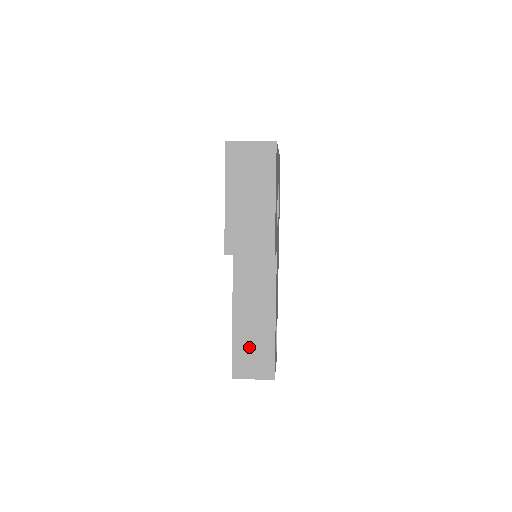
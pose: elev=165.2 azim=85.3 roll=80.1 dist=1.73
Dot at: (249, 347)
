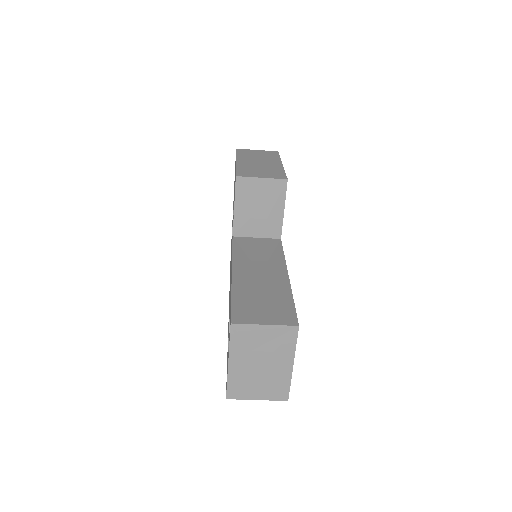
Dot at: (256, 296)
